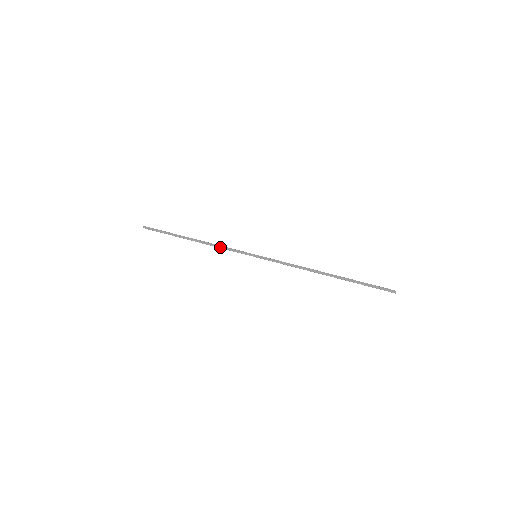
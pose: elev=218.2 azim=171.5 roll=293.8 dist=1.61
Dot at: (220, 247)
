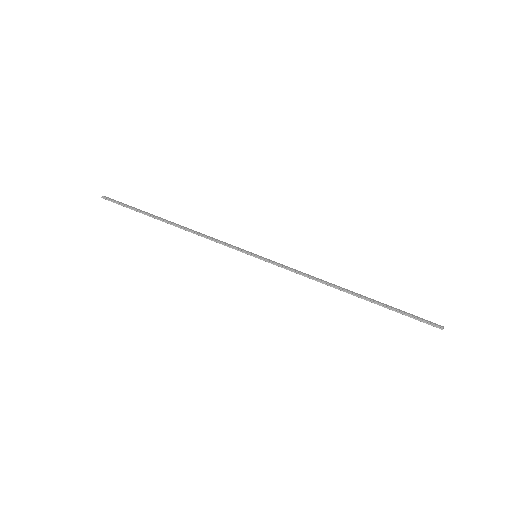
Dot at: (207, 237)
